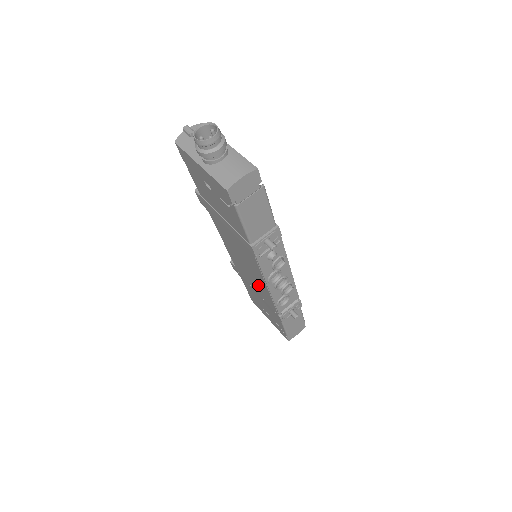
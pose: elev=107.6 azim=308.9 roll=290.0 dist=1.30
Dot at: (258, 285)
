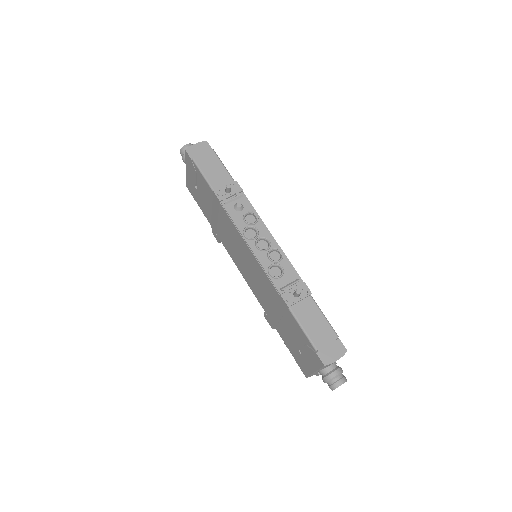
Dot at: (257, 274)
